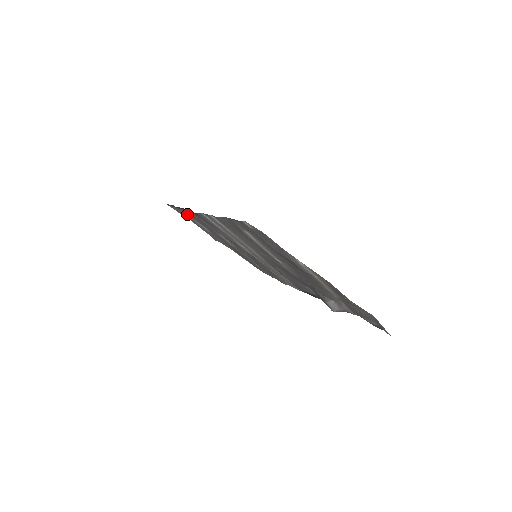
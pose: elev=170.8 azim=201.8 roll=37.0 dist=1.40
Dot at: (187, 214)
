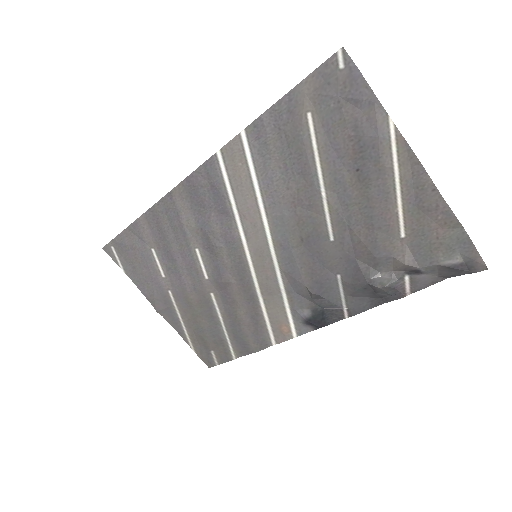
Dot at: (146, 234)
